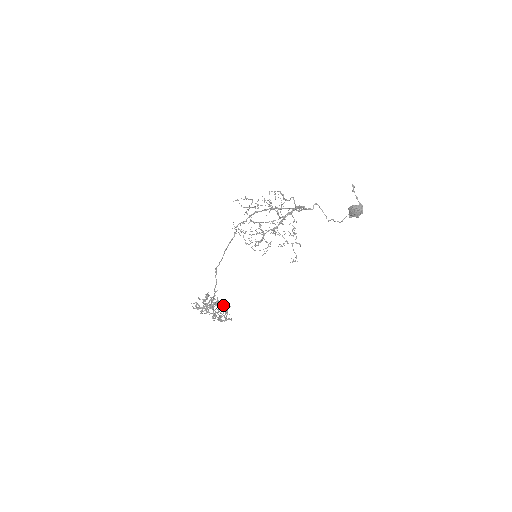
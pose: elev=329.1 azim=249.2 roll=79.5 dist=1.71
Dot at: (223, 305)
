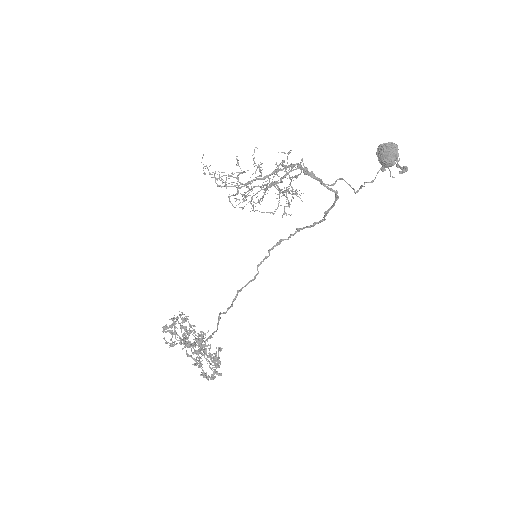
Dot at: occluded
